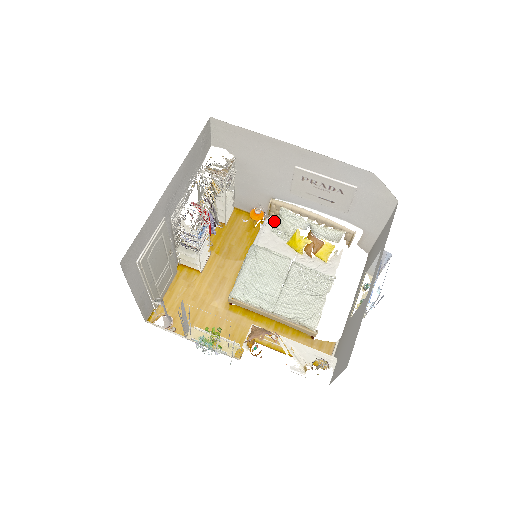
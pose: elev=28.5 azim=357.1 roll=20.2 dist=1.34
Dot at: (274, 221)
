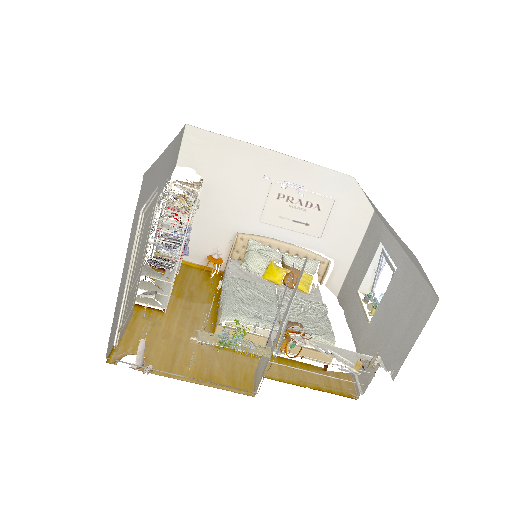
Dot at: (239, 261)
